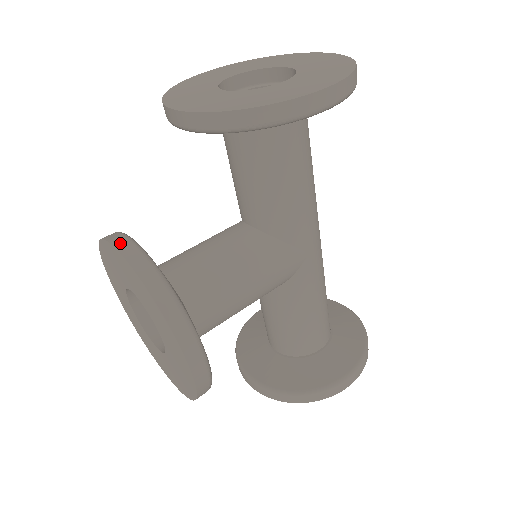
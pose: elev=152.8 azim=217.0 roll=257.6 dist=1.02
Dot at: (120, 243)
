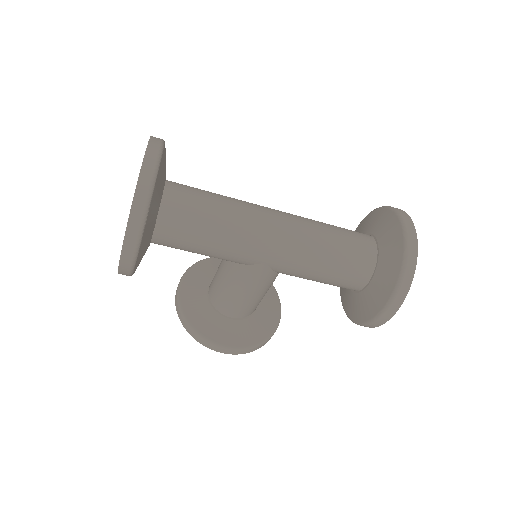
Dot at: (176, 293)
